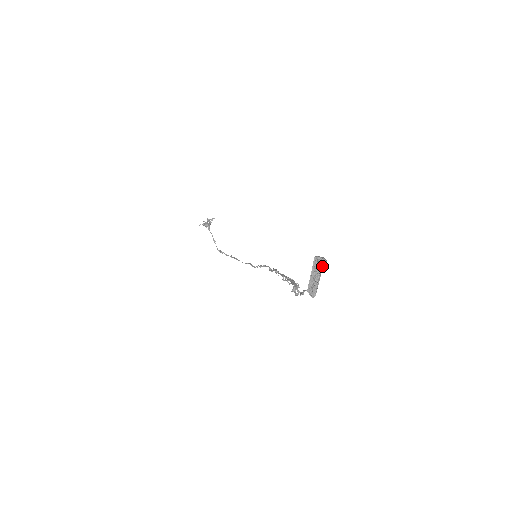
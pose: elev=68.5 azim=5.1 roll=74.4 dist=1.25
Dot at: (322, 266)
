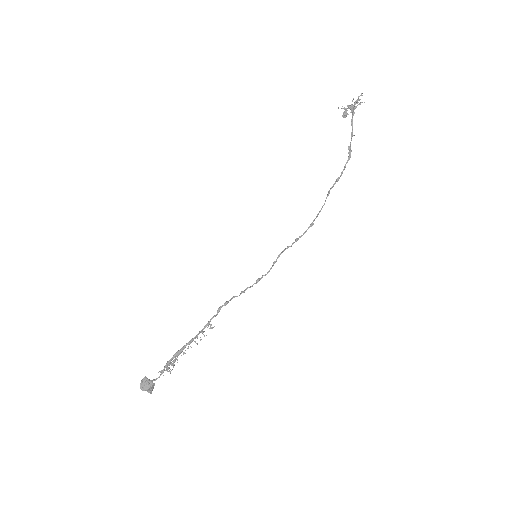
Dot at: (153, 385)
